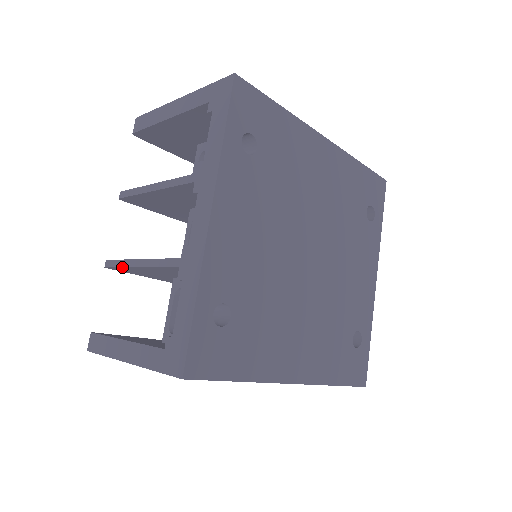
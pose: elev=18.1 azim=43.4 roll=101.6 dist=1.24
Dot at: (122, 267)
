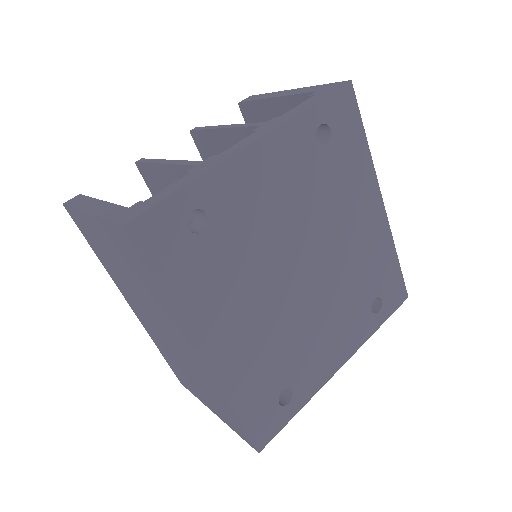
Dot at: (150, 163)
